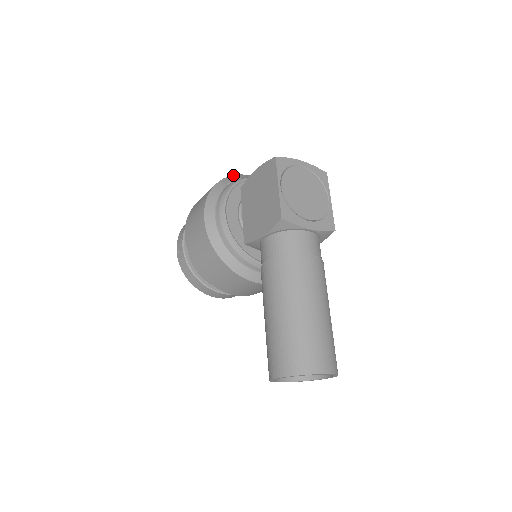
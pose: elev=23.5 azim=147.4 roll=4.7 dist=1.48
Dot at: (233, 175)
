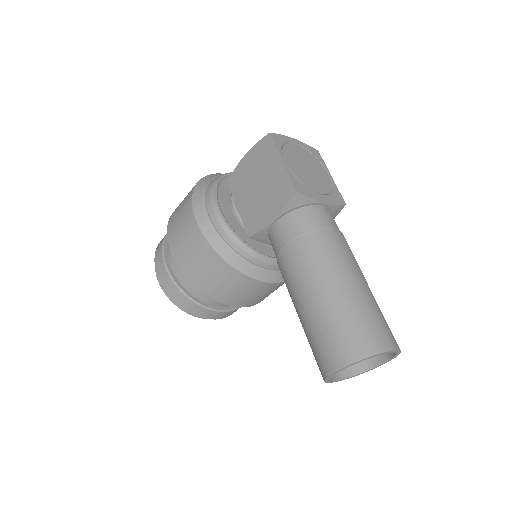
Dot at: (211, 174)
